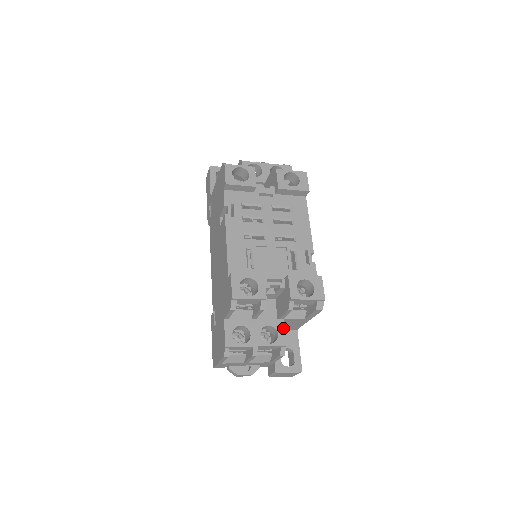
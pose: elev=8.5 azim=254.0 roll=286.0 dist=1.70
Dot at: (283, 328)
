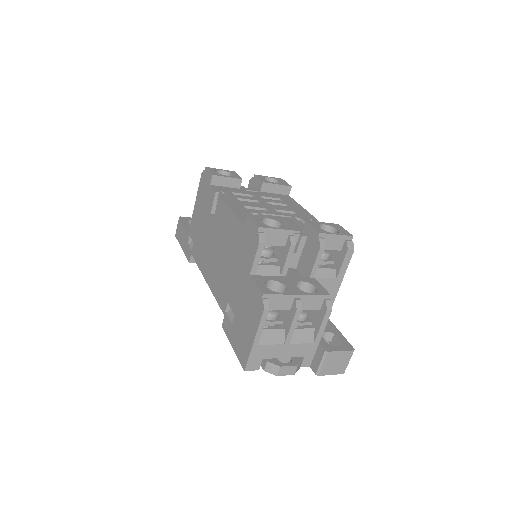
Dot at: (318, 283)
